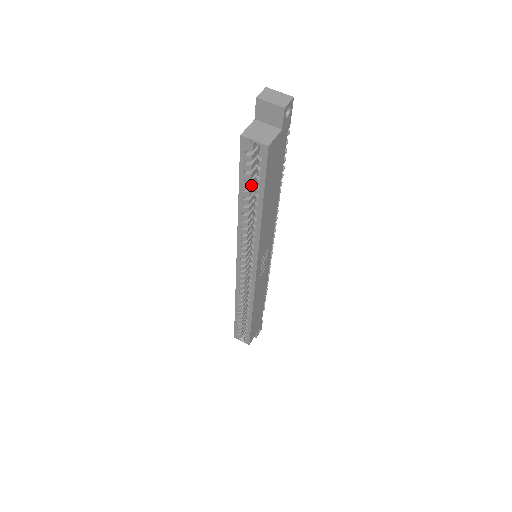
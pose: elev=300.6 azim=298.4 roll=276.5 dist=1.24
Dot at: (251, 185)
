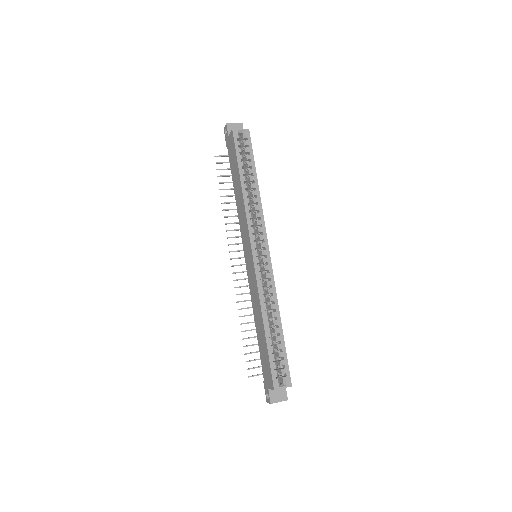
Dot at: (244, 166)
